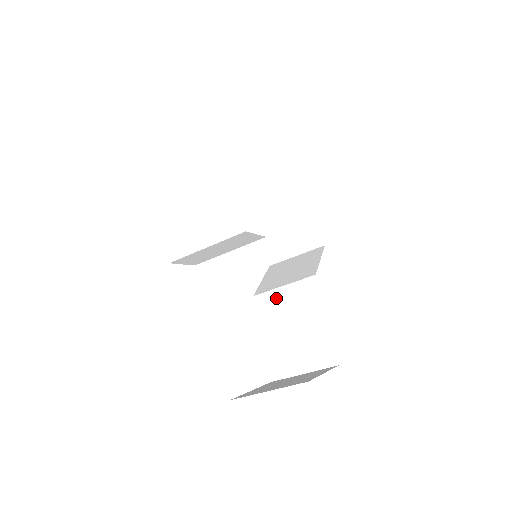
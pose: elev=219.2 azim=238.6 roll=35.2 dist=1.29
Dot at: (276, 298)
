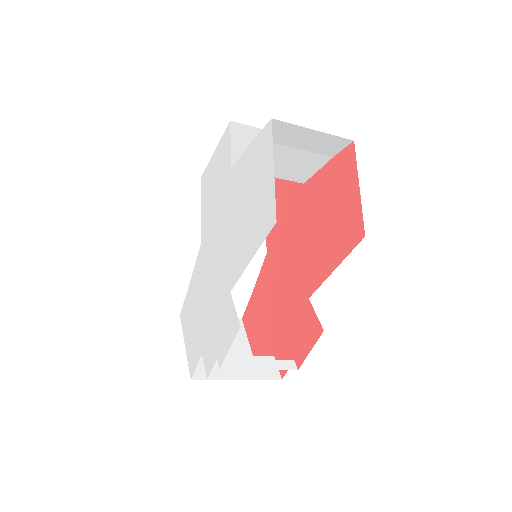
Dot at: occluded
